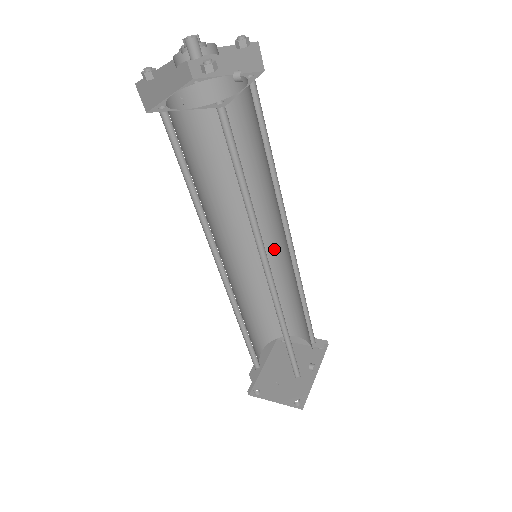
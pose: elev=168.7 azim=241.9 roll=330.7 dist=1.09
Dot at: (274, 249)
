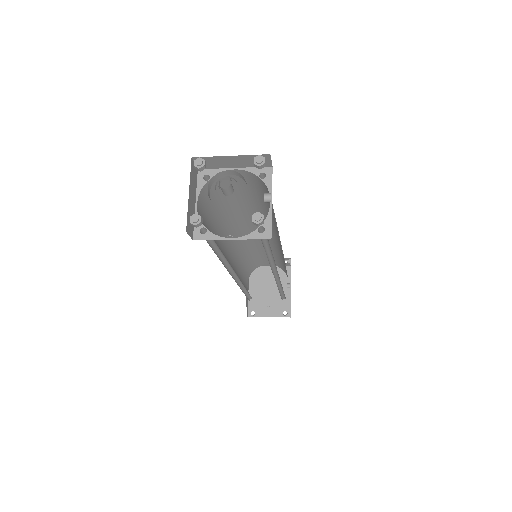
Dot at: occluded
